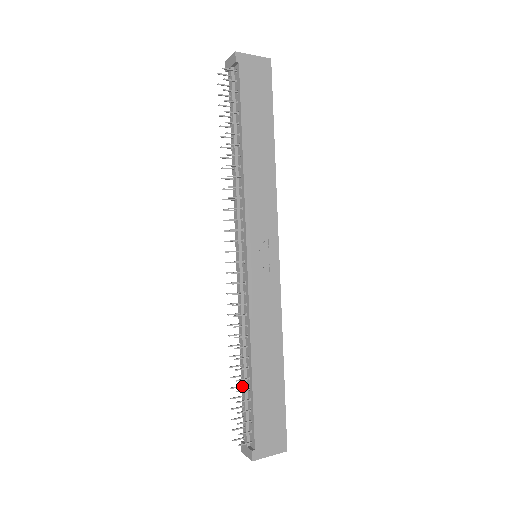
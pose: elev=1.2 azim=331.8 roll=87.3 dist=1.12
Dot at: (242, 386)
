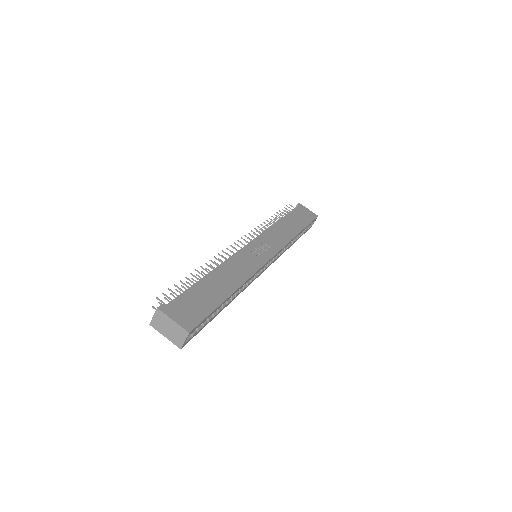
Dot at: occluded
